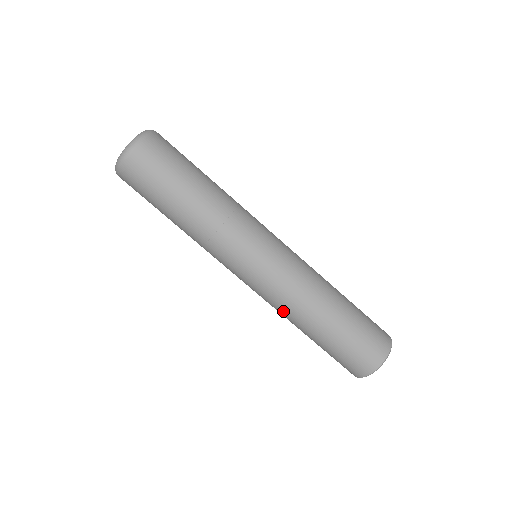
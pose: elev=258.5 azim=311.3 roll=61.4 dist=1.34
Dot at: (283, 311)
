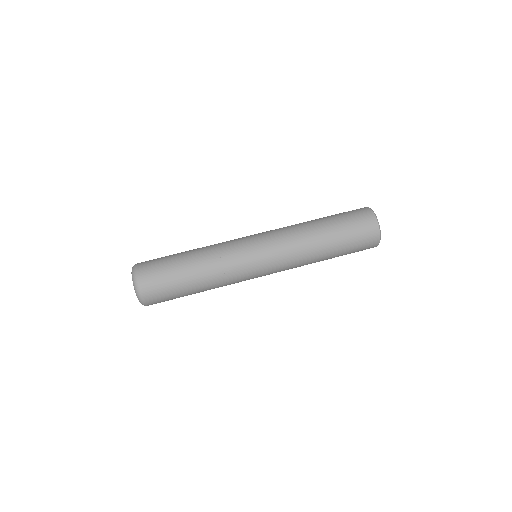
Dot at: (299, 244)
